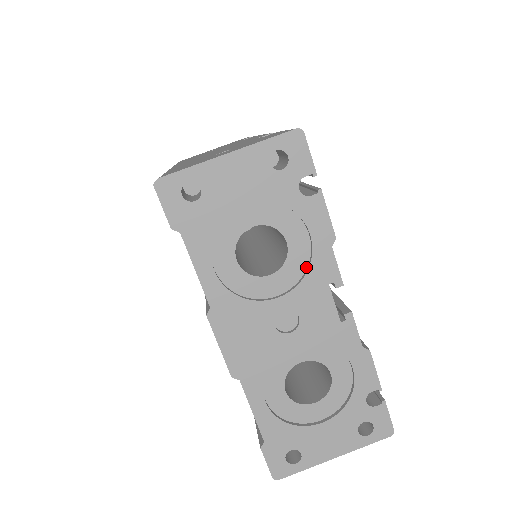
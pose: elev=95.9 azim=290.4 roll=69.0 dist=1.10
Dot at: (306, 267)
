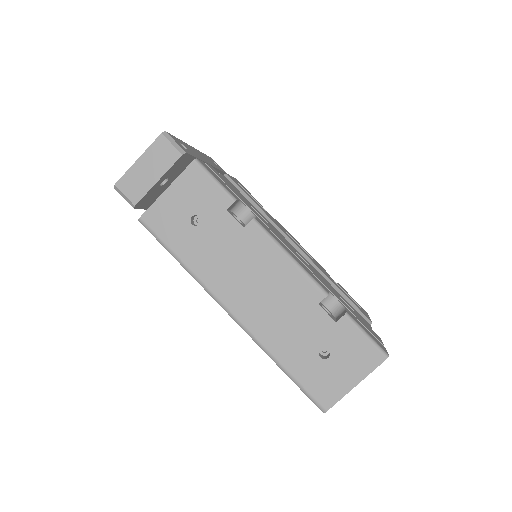
Dot at: occluded
